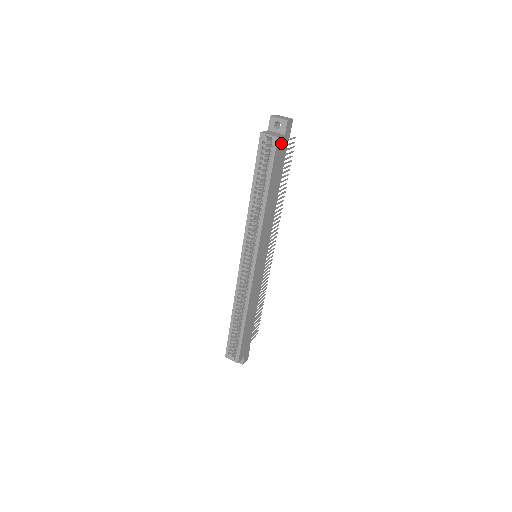
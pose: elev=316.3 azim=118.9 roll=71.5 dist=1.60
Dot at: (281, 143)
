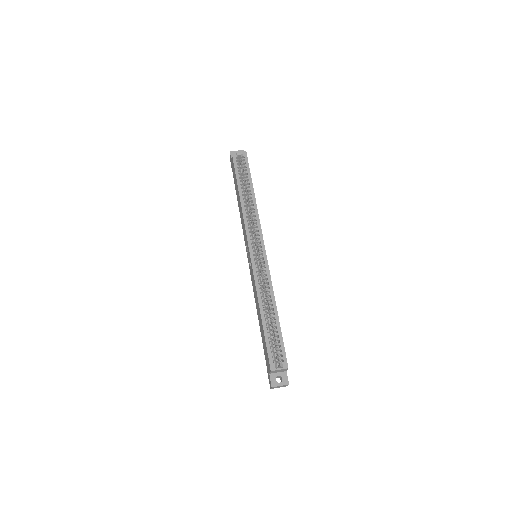
Dot at: occluded
